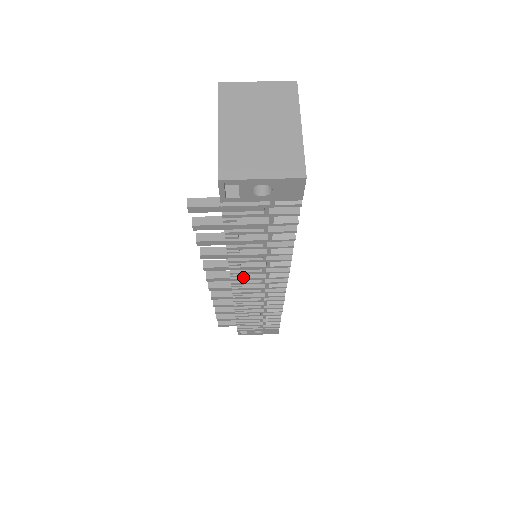
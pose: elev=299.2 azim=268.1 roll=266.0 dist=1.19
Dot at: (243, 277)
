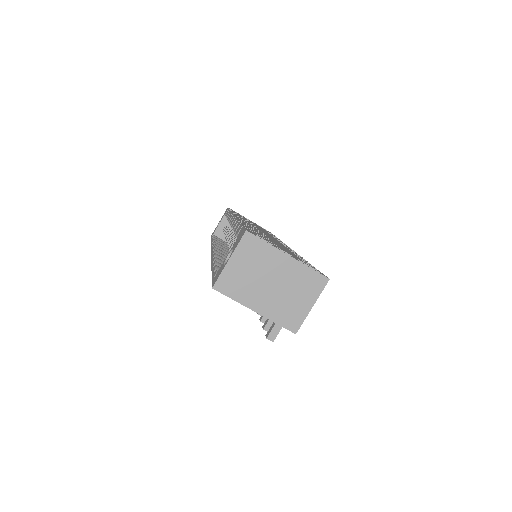
Dot at: occluded
